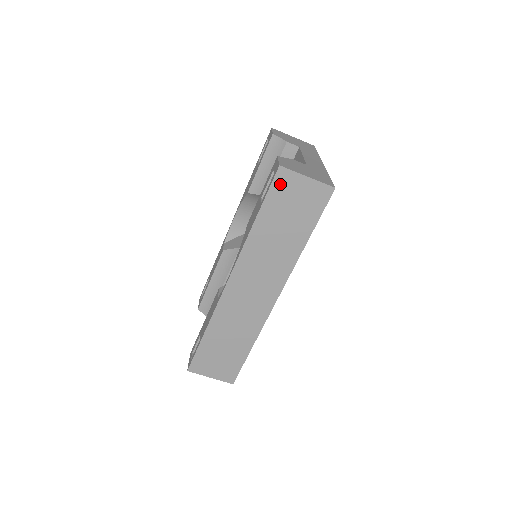
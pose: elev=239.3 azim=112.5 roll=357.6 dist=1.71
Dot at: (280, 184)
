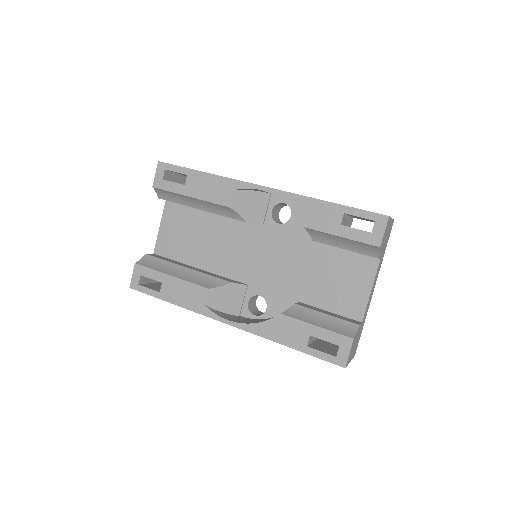
Dot at: occluded
